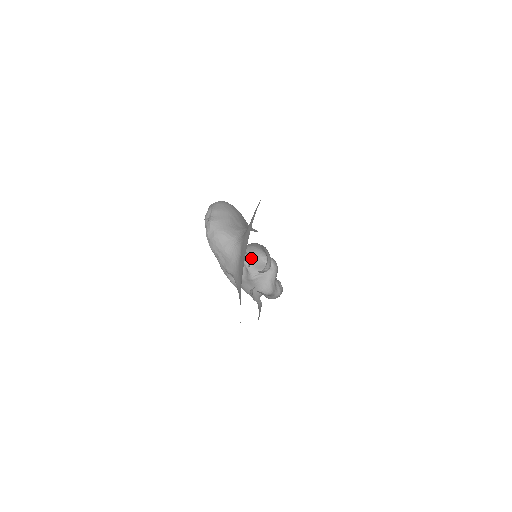
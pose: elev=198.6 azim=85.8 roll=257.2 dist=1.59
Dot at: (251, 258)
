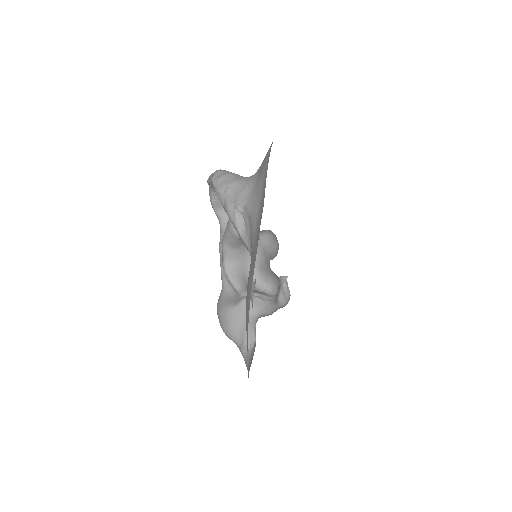
Dot at: (244, 280)
